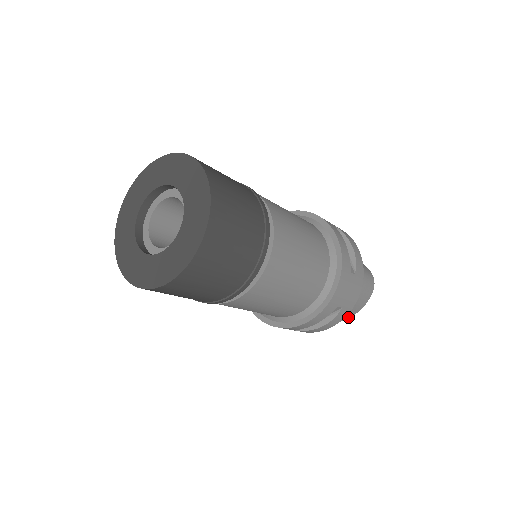
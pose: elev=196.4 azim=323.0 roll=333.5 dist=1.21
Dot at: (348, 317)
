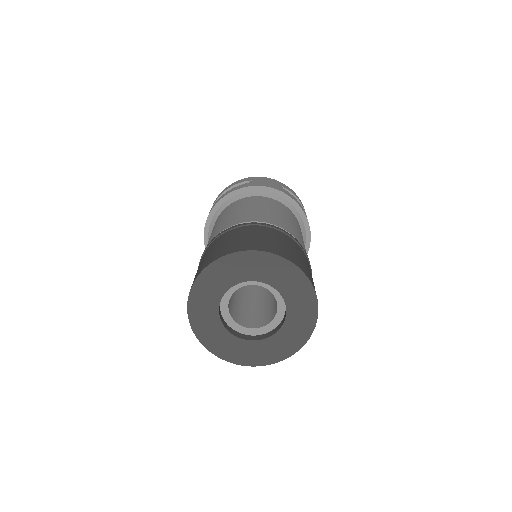
Dot at: occluded
